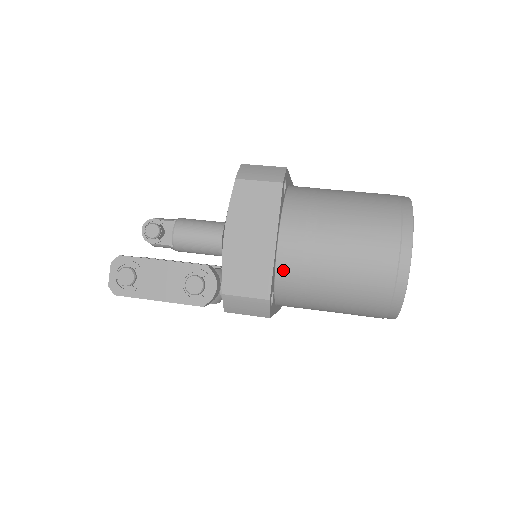
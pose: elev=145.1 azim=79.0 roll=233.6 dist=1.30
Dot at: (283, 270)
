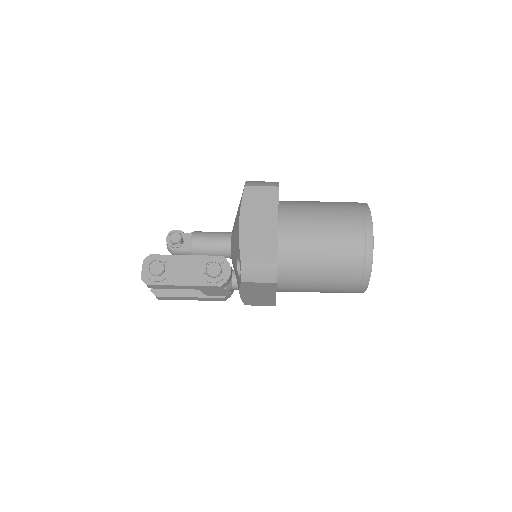
Dot at: (284, 247)
